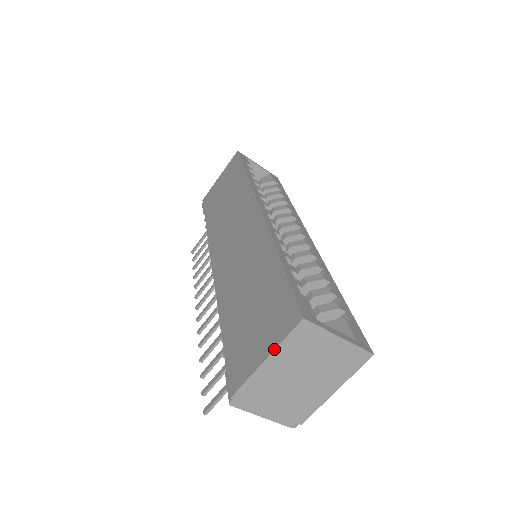
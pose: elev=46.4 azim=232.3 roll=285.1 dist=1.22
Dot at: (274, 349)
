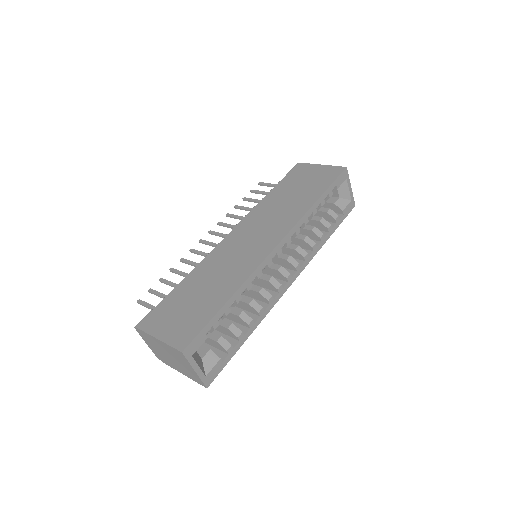
Dot at: (164, 342)
